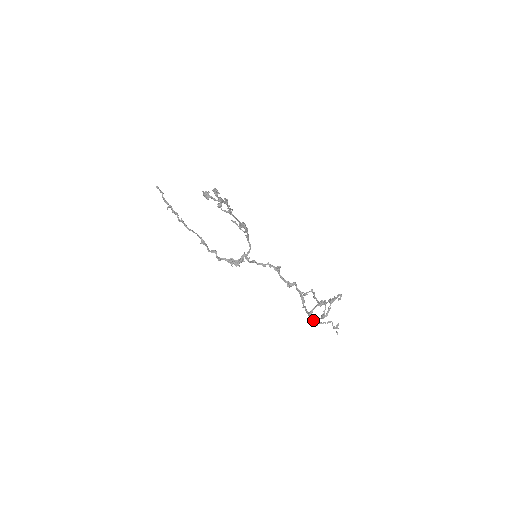
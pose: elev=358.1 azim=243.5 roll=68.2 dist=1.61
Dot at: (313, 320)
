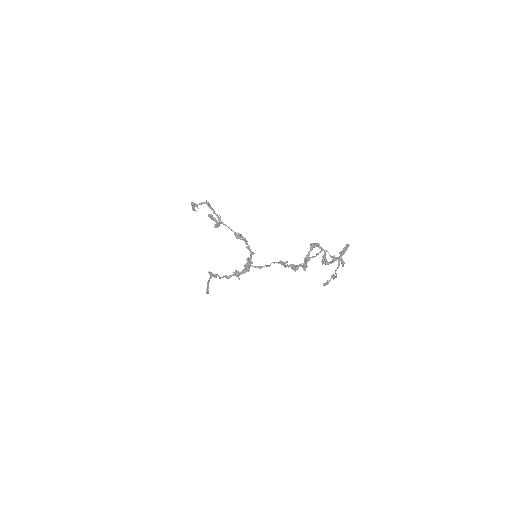
Dot at: (305, 259)
